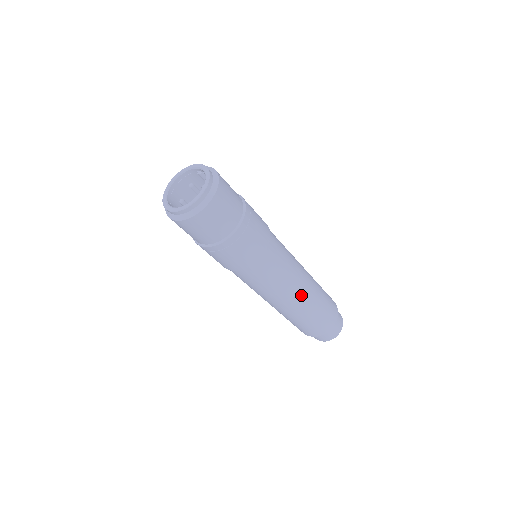
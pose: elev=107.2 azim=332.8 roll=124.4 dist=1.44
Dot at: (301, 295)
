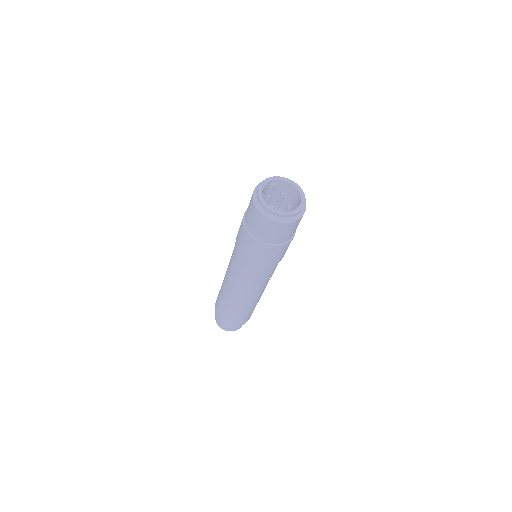
Dot at: occluded
